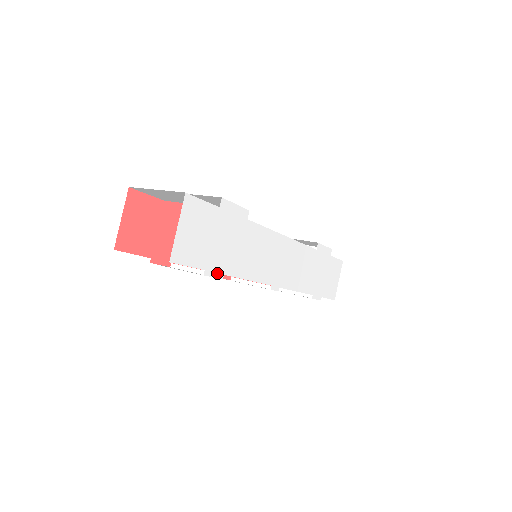
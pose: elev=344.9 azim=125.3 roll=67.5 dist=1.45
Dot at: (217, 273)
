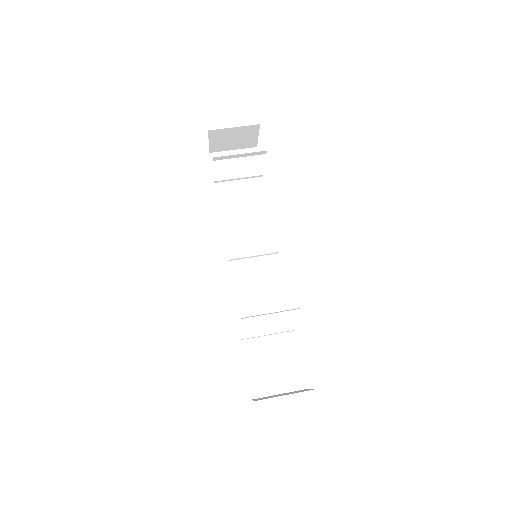
Dot at: occluded
